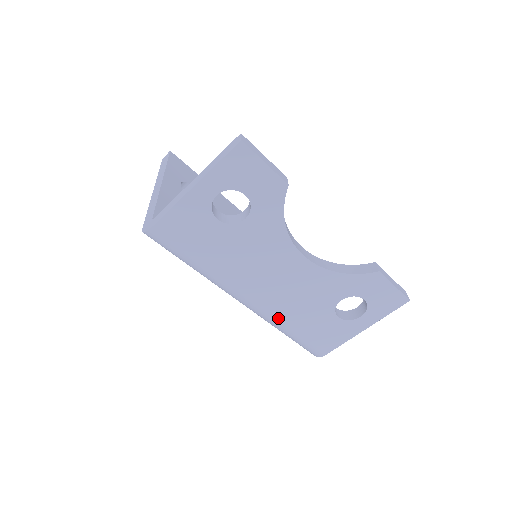
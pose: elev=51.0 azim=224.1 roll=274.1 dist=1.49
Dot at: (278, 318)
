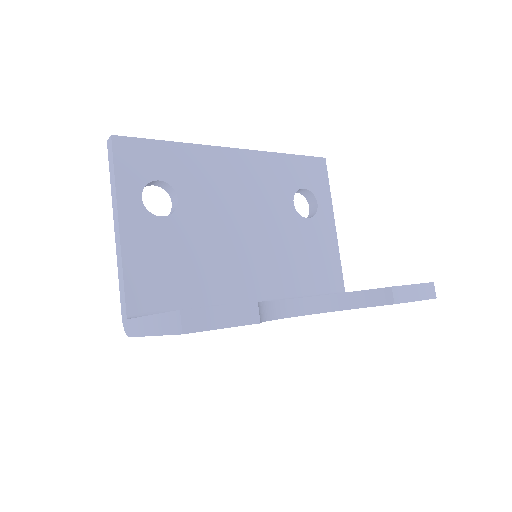
Dot at: occluded
